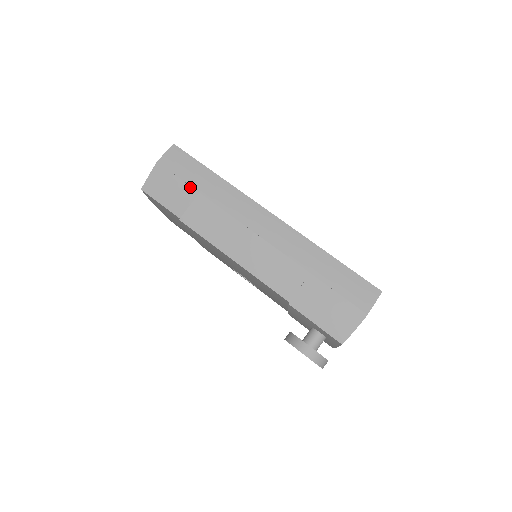
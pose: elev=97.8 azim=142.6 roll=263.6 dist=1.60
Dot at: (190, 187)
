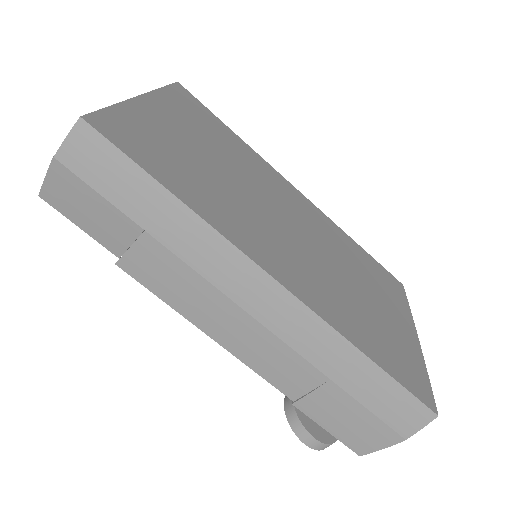
Dot at: (126, 217)
